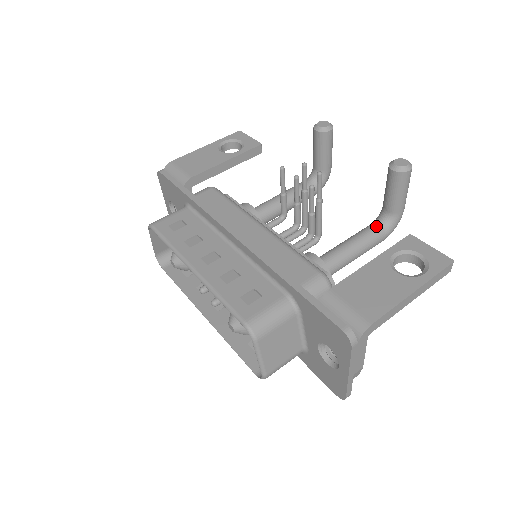
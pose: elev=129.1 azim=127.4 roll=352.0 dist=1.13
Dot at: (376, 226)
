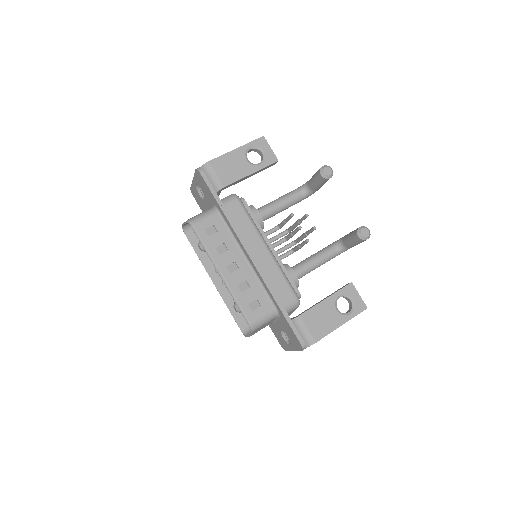
Dot at: (334, 250)
